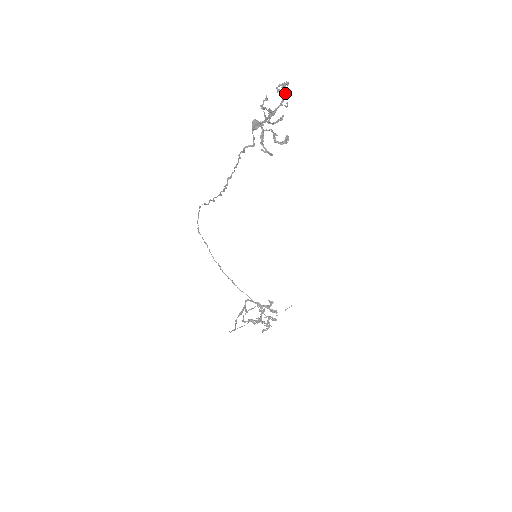
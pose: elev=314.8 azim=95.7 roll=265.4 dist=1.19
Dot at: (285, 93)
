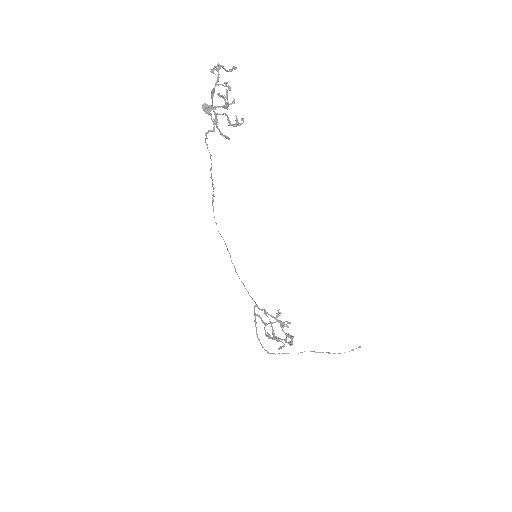
Dot at: occluded
